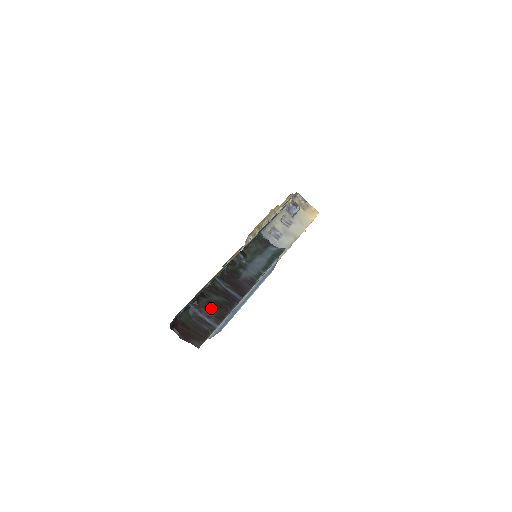
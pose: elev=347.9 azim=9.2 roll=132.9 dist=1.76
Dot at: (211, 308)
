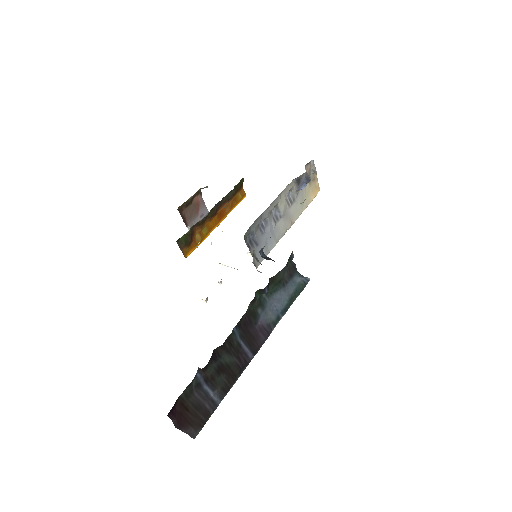
Dot at: (219, 375)
